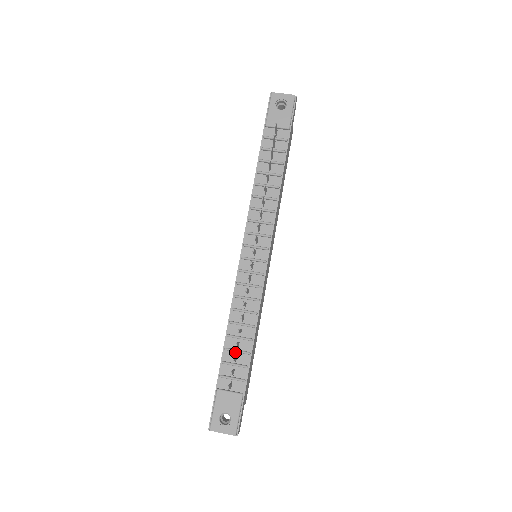
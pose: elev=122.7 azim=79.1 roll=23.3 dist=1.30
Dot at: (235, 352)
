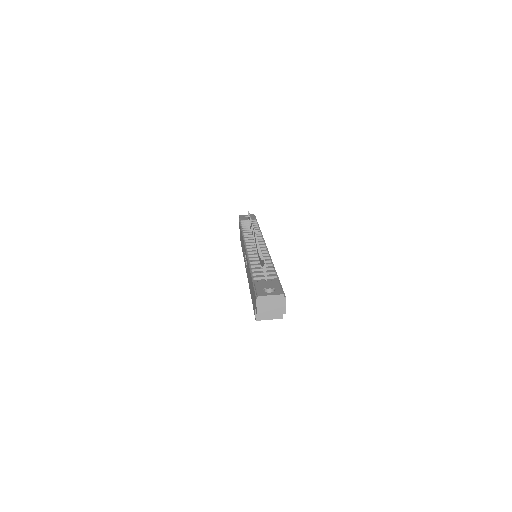
Dot at: (261, 271)
